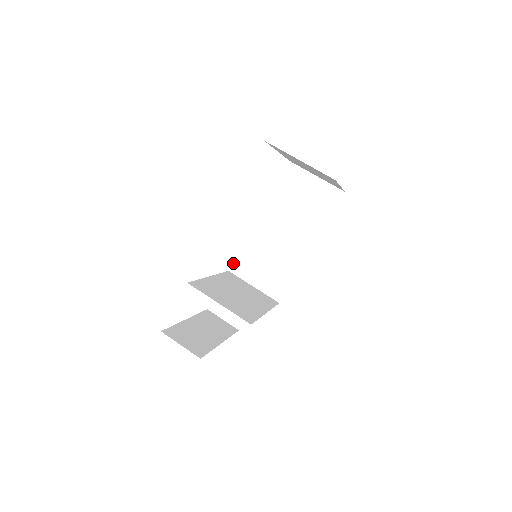
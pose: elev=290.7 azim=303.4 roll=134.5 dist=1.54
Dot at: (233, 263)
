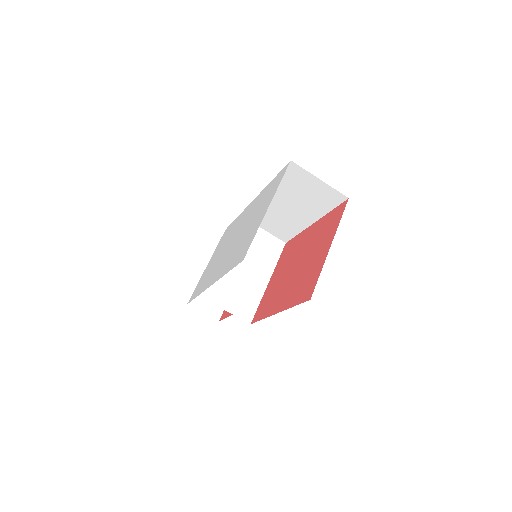
Dot at: (242, 212)
